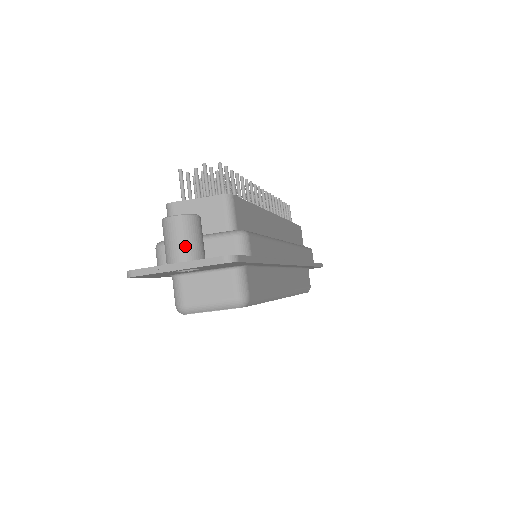
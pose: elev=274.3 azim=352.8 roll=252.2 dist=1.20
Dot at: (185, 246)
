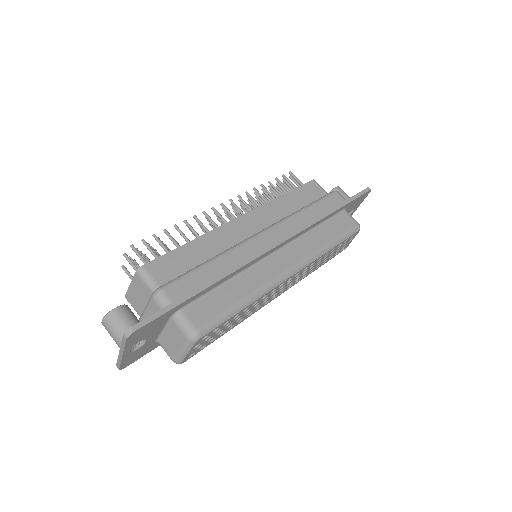
Dot at: (117, 336)
